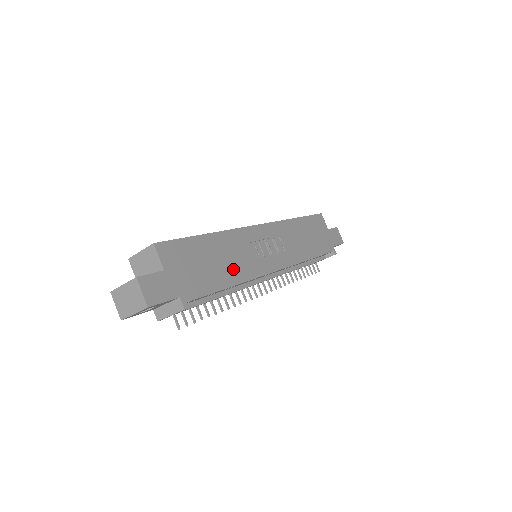
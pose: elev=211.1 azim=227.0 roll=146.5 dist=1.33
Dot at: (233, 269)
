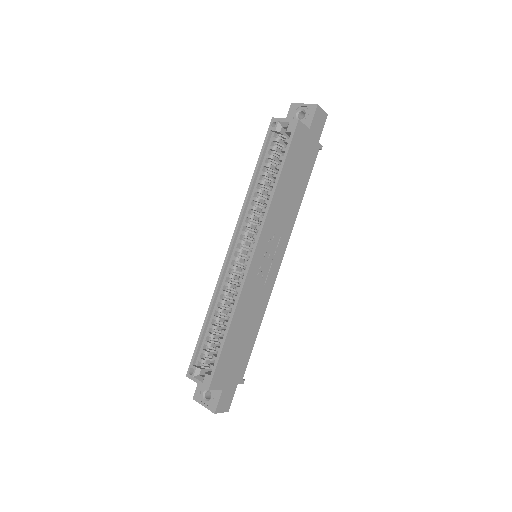
Dot at: (254, 320)
